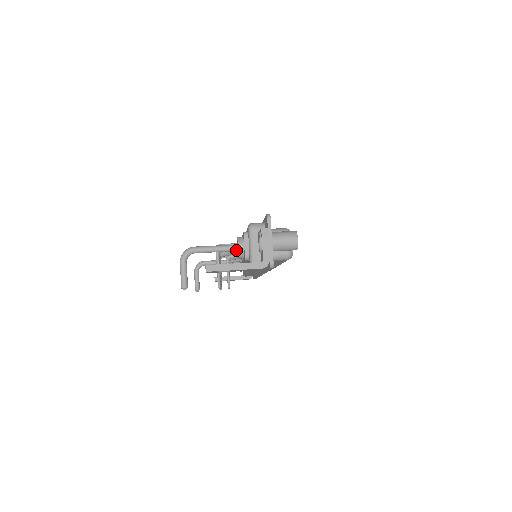
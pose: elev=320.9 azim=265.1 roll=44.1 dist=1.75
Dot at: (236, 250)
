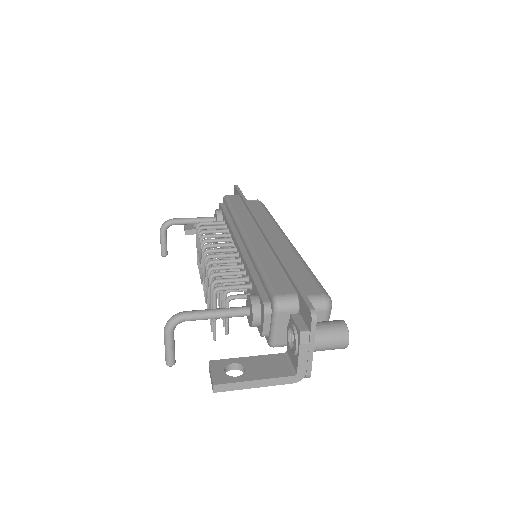
Dot at: occluded
